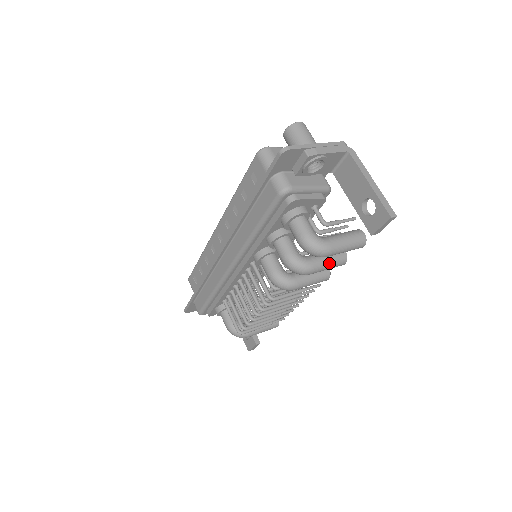
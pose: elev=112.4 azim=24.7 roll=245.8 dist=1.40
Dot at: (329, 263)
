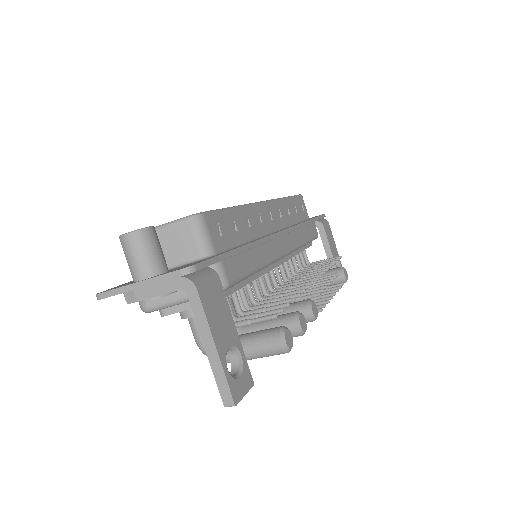
Dot at: occluded
